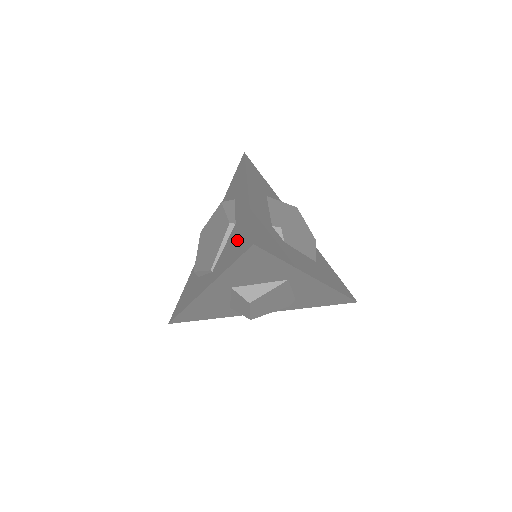
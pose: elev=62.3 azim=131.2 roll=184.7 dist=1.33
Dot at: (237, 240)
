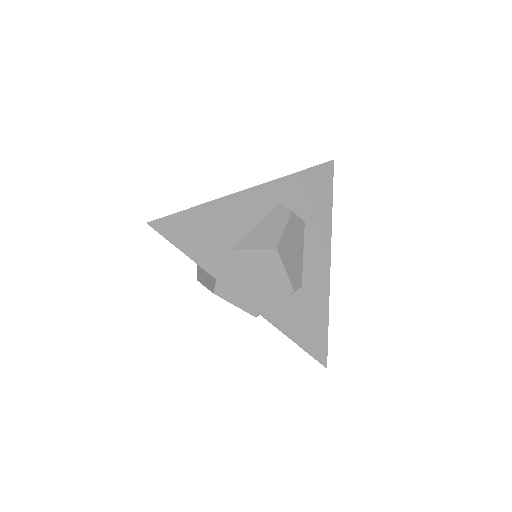
Dot at: occluded
